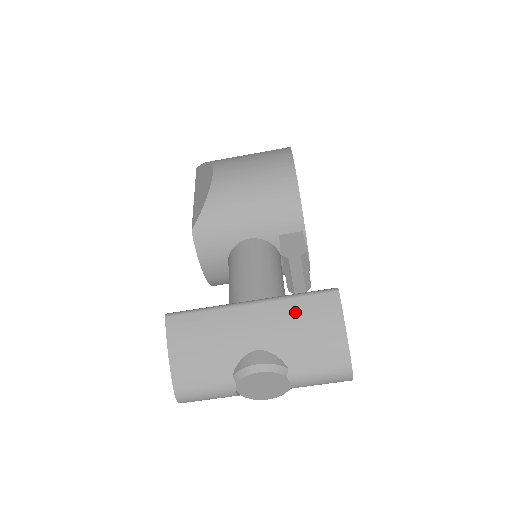
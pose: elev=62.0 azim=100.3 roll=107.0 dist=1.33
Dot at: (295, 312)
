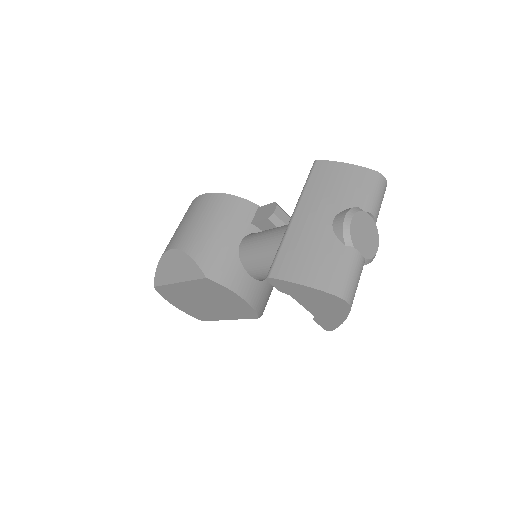
Dot at: (317, 188)
